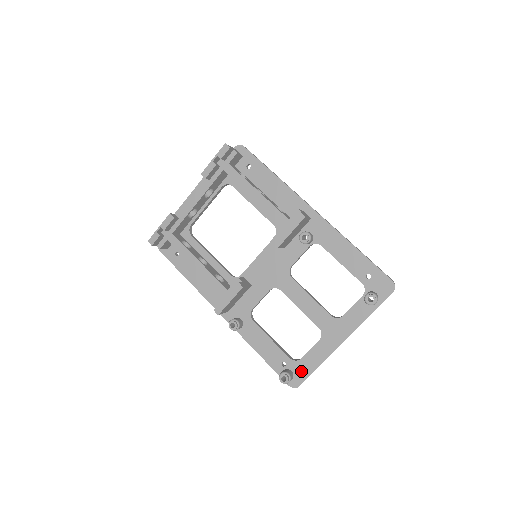
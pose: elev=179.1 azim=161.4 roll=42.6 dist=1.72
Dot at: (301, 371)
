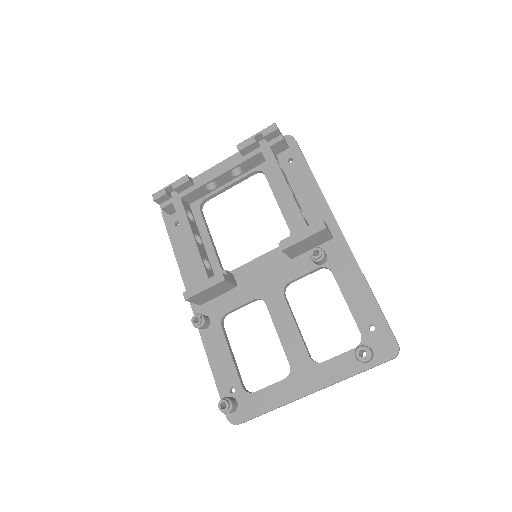
Dot at: (248, 407)
